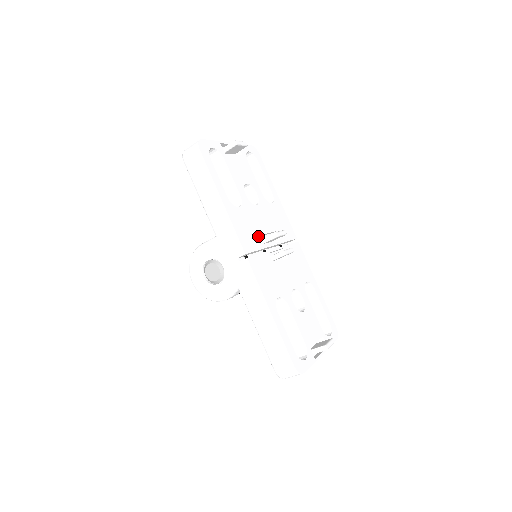
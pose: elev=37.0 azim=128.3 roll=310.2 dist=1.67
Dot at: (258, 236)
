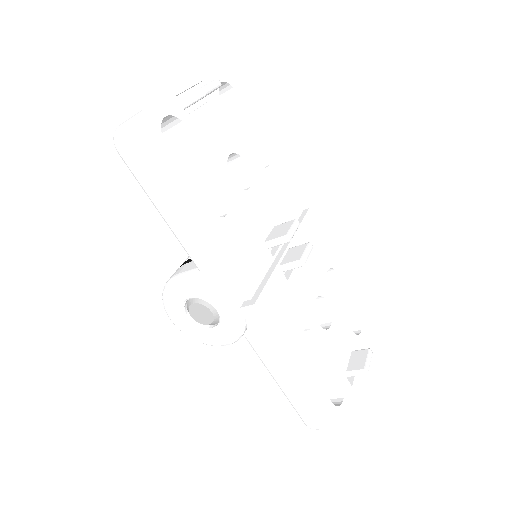
Dot at: (261, 247)
